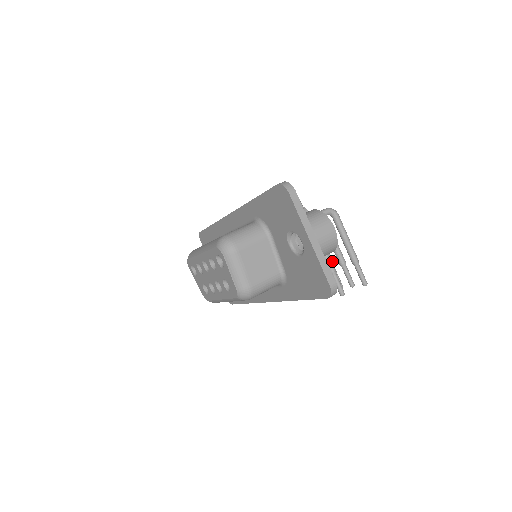
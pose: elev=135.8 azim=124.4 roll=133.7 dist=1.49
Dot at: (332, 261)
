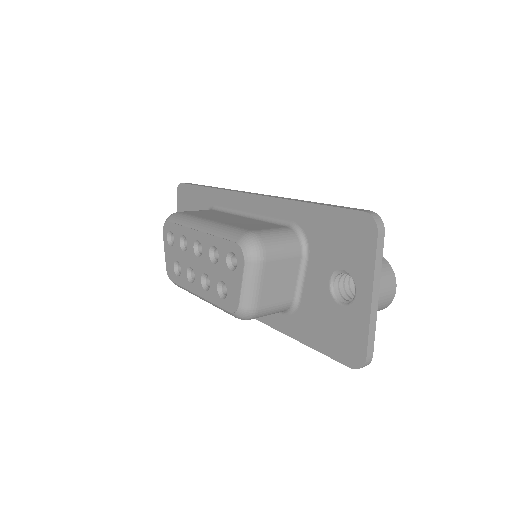
Dot at: occluded
